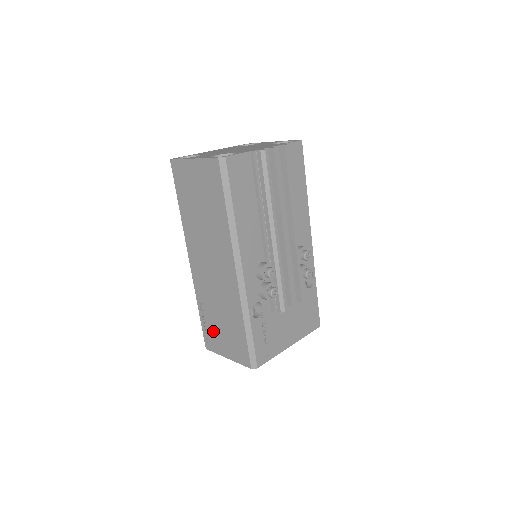
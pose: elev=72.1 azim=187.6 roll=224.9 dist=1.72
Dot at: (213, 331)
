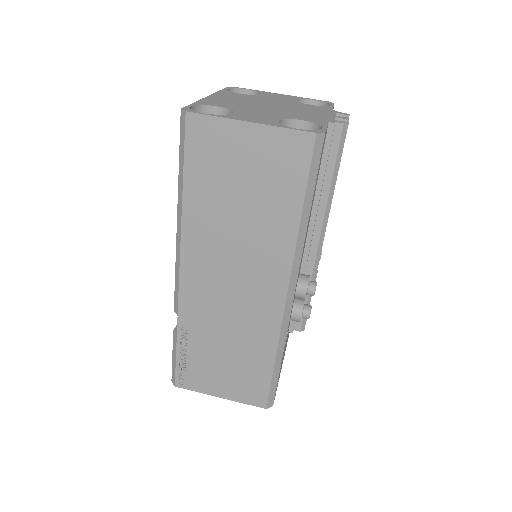
Dot at: (201, 366)
